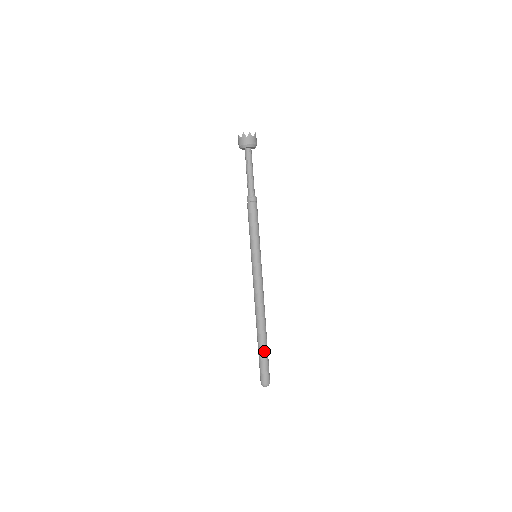
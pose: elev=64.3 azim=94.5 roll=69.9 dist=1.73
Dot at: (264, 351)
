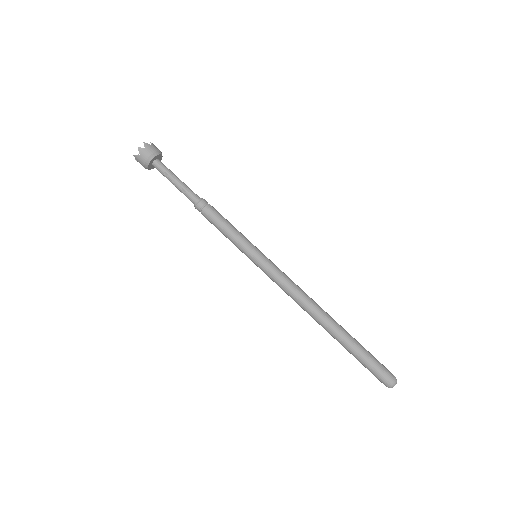
Dot at: (357, 346)
